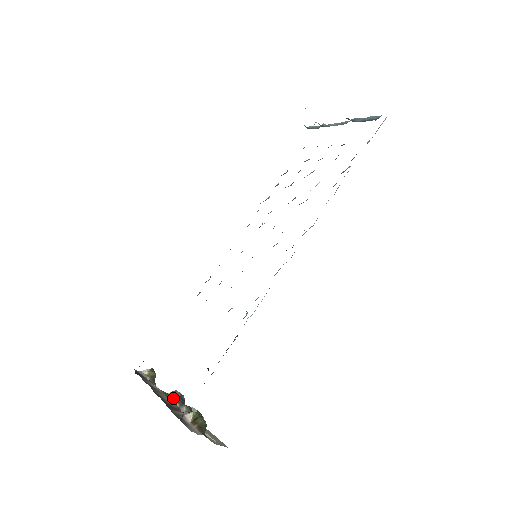
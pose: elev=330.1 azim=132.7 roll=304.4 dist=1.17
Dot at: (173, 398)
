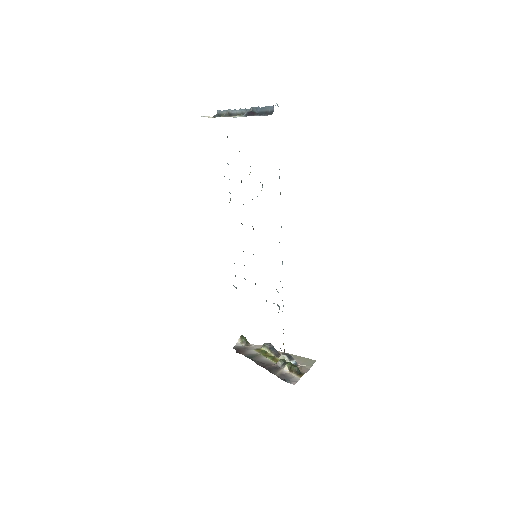
Dot at: (267, 351)
